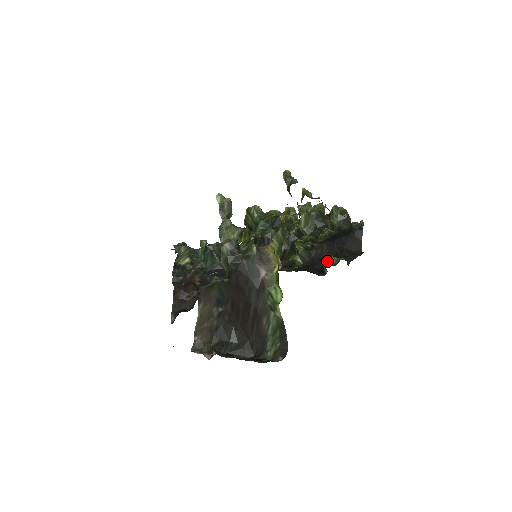
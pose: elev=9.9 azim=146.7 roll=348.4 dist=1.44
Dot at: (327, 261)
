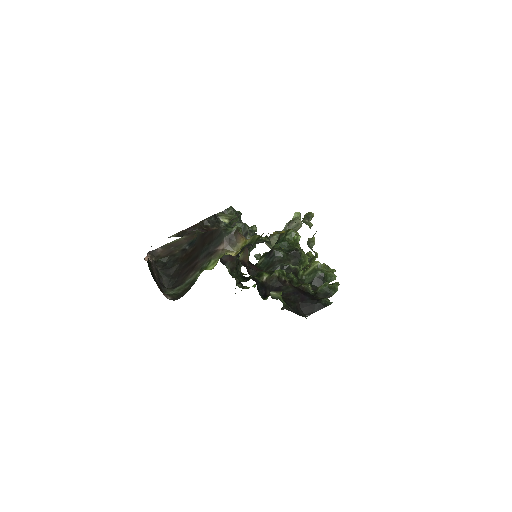
Dot at: occluded
